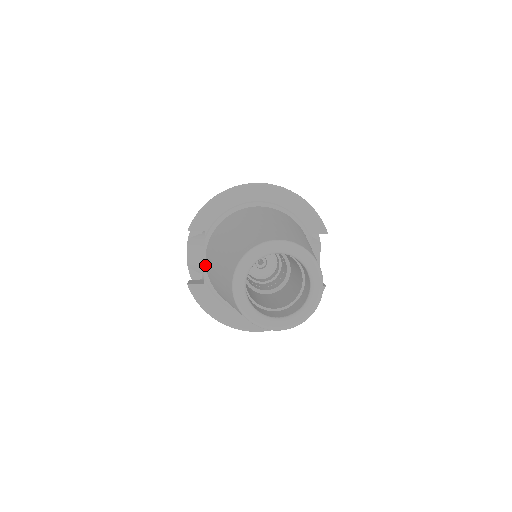
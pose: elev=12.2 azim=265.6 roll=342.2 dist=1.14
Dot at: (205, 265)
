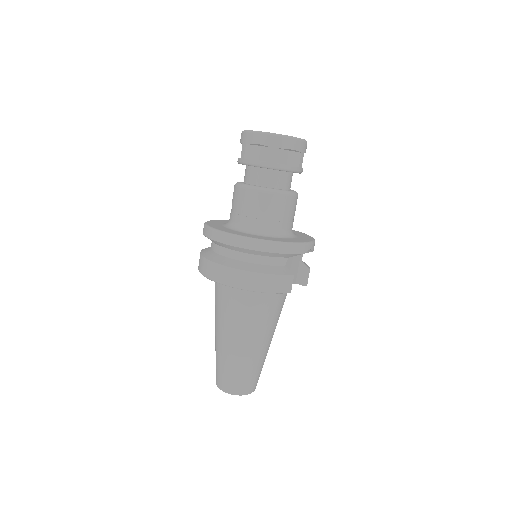
Dot at: occluded
